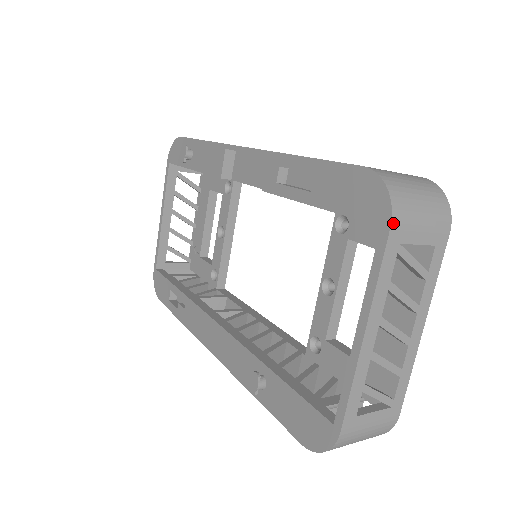
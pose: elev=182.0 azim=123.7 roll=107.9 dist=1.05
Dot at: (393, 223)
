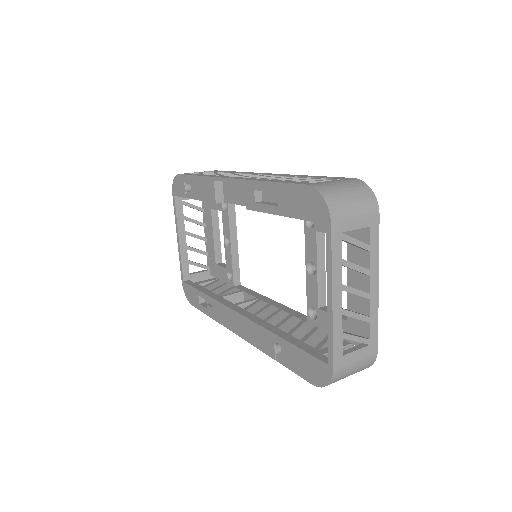
Dot at: (332, 221)
